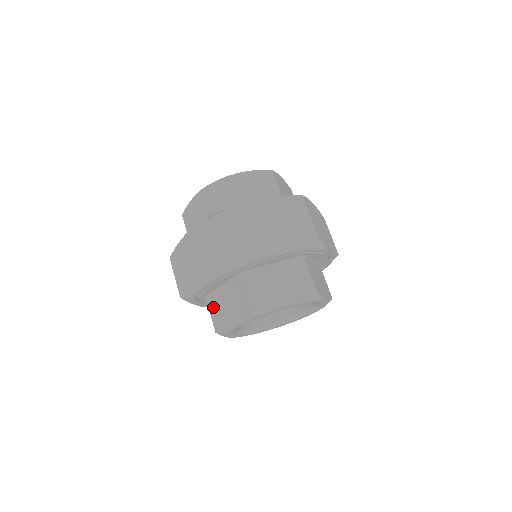
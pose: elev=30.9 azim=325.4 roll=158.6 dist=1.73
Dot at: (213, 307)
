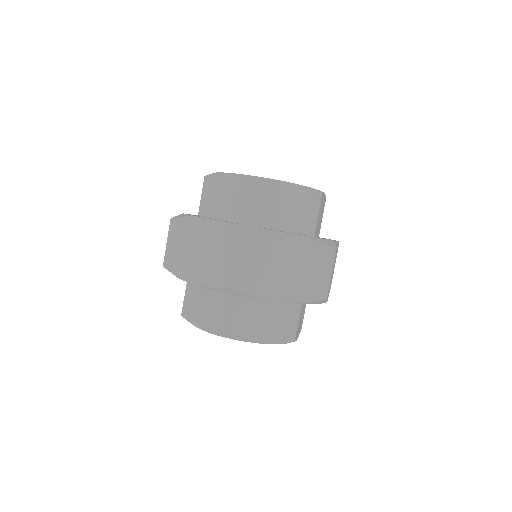
Dot at: (191, 293)
